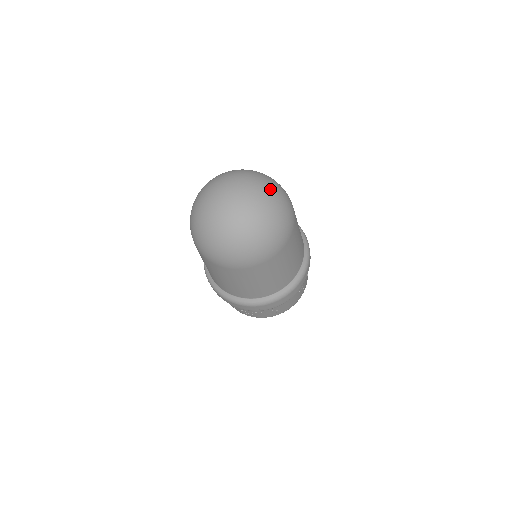
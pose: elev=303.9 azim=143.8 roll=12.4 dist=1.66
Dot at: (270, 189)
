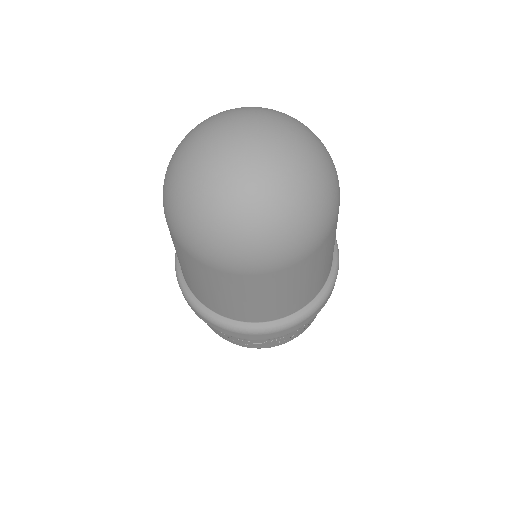
Dot at: (293, 120)
